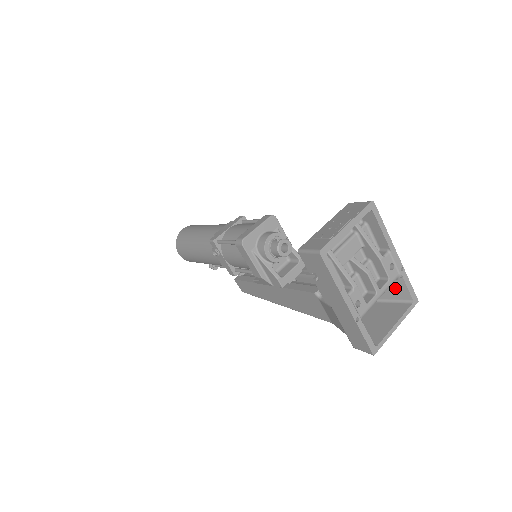
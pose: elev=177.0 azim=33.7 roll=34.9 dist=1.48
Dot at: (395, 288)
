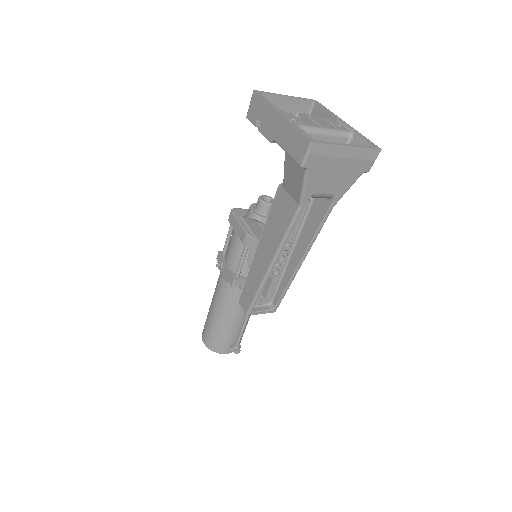
Dot at: occluded
